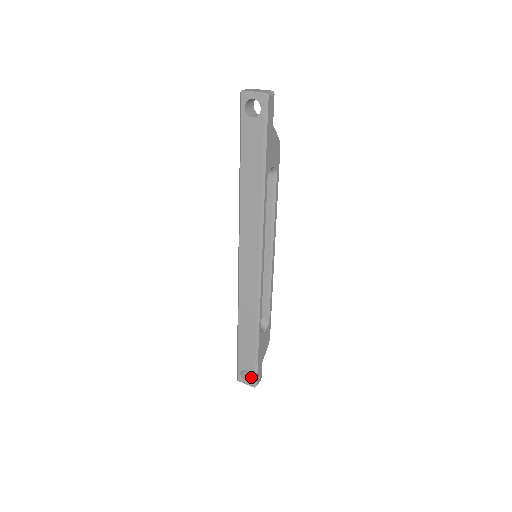
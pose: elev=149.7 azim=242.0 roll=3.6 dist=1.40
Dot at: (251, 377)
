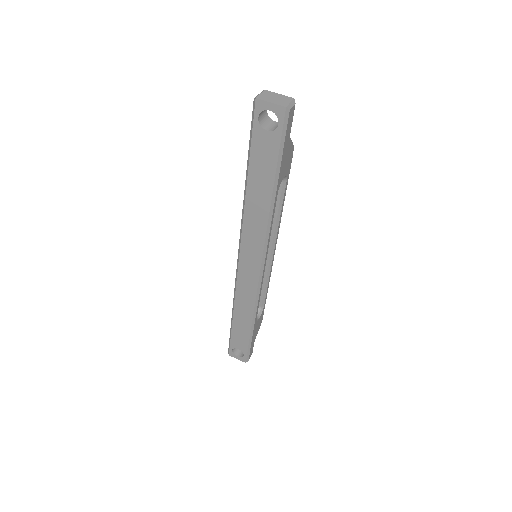
Dot at: (242, 353)
